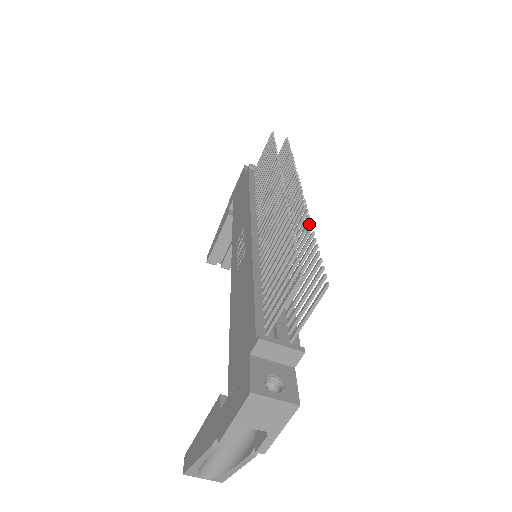
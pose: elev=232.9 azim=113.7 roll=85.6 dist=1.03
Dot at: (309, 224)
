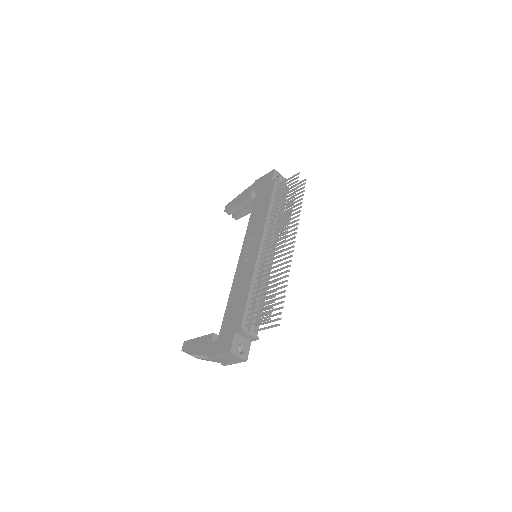
Dot at: (288, 276)
